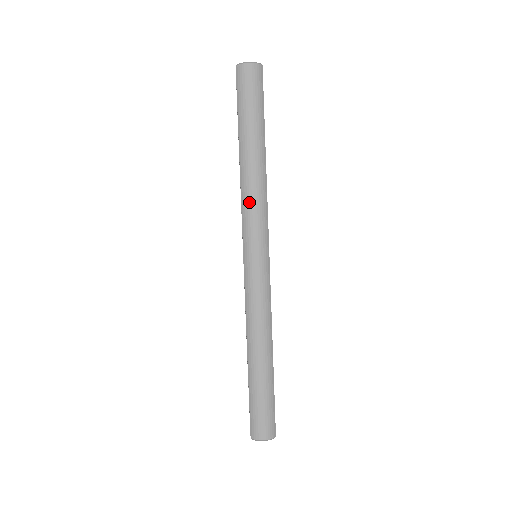
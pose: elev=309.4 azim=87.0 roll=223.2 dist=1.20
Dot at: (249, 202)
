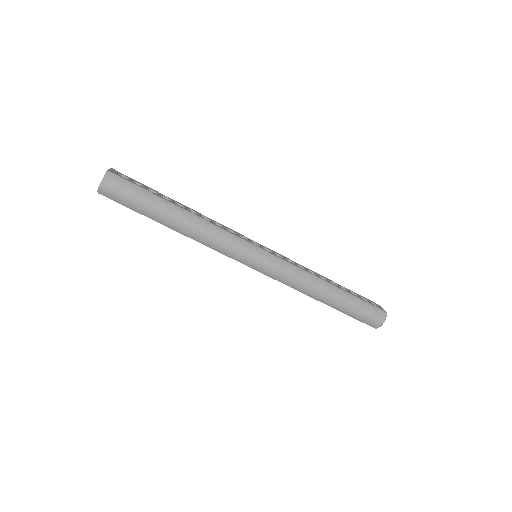
Dot at: (214, 244)
